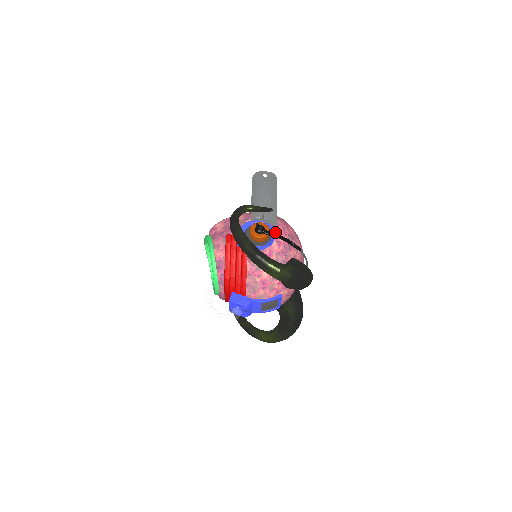
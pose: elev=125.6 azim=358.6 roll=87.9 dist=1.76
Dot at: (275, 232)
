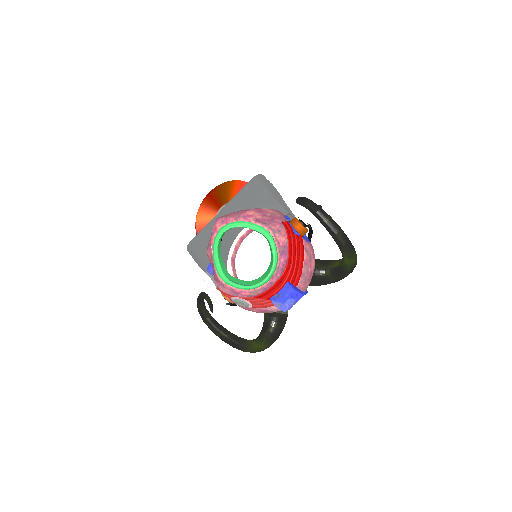
Dot at: occluded
